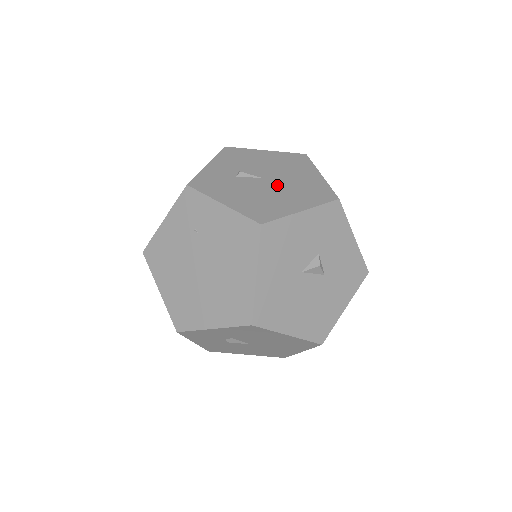
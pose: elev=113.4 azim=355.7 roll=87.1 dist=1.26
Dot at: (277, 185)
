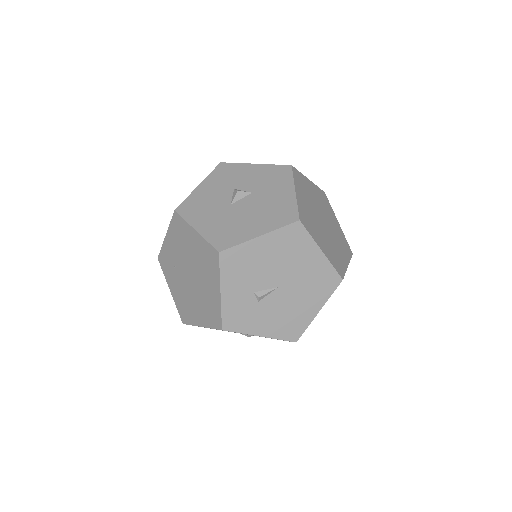
Dot at: occluded
